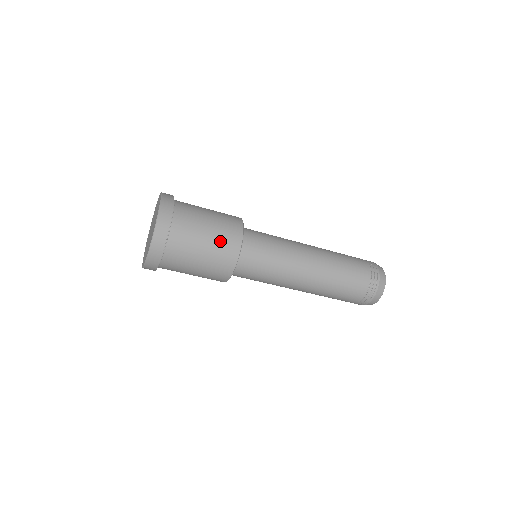
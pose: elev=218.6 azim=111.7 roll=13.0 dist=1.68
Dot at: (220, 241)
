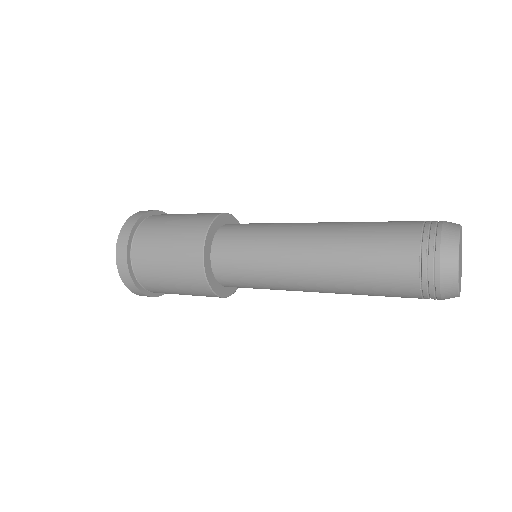
Dot at: occluded
